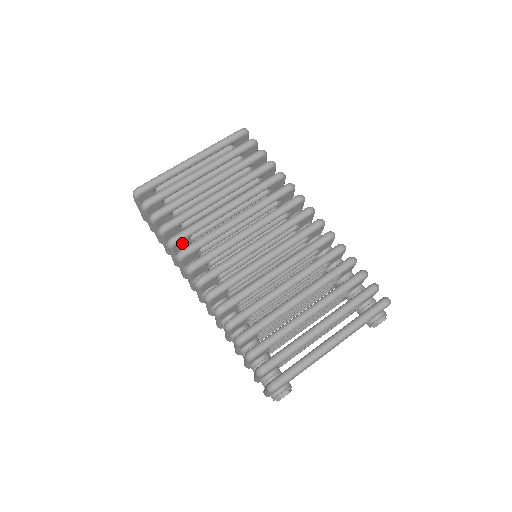
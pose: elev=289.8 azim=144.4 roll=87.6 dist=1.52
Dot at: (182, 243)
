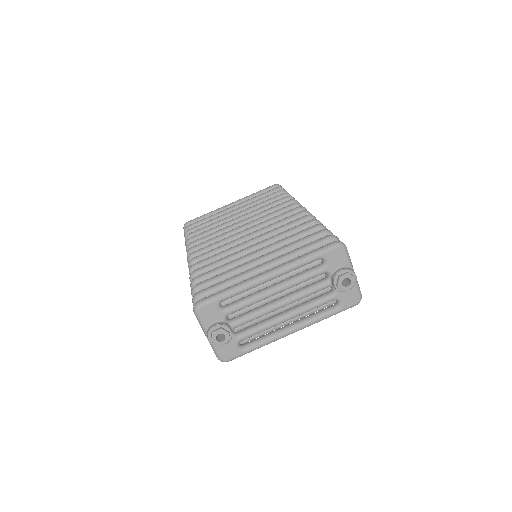
Dot at: occluded
